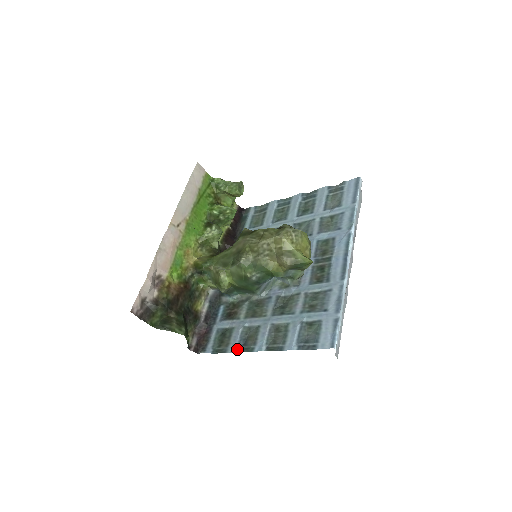
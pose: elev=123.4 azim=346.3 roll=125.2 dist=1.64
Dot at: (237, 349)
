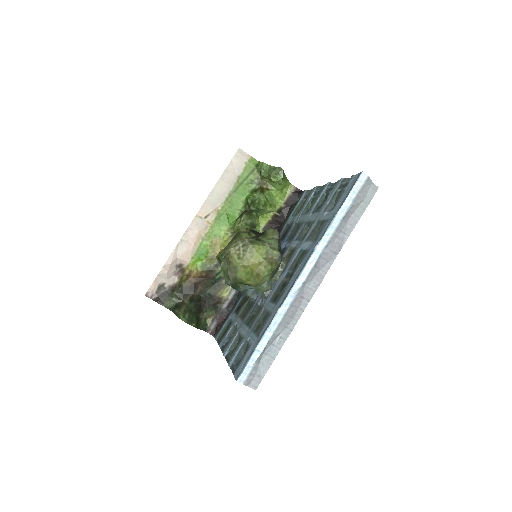
Dot at: (221, 345)
